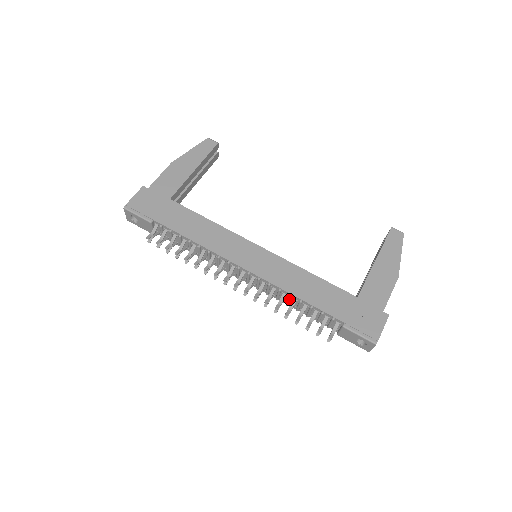
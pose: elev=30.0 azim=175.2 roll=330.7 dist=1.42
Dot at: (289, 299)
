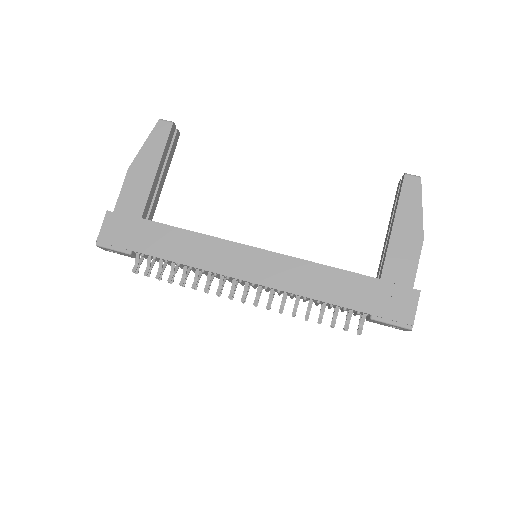
Dot at: (305, 300)
